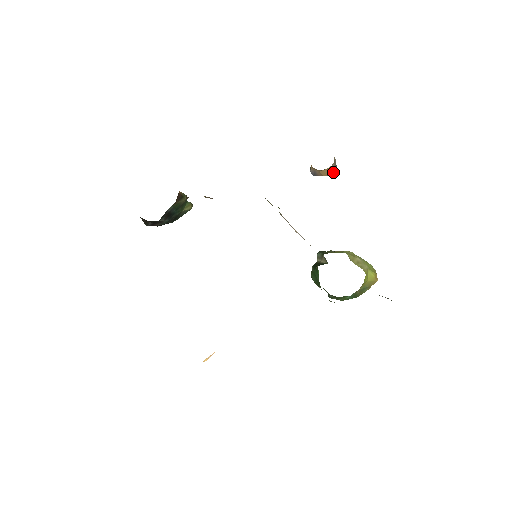
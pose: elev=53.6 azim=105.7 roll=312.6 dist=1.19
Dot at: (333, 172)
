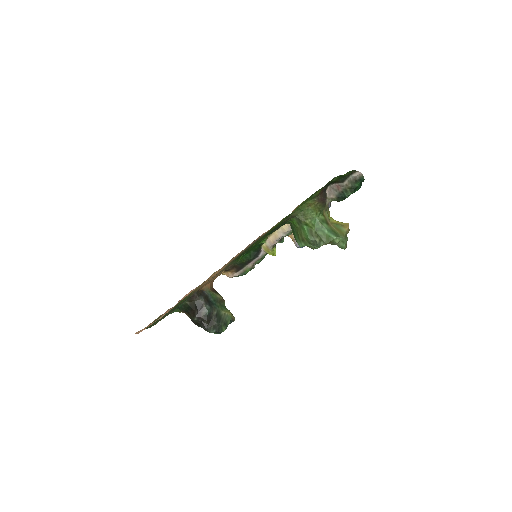
Dot at: occluded
